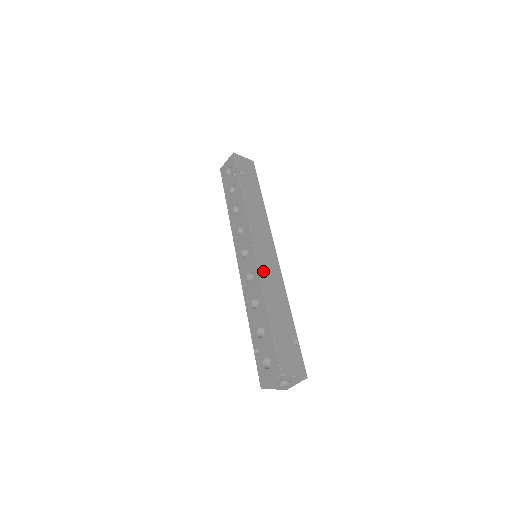
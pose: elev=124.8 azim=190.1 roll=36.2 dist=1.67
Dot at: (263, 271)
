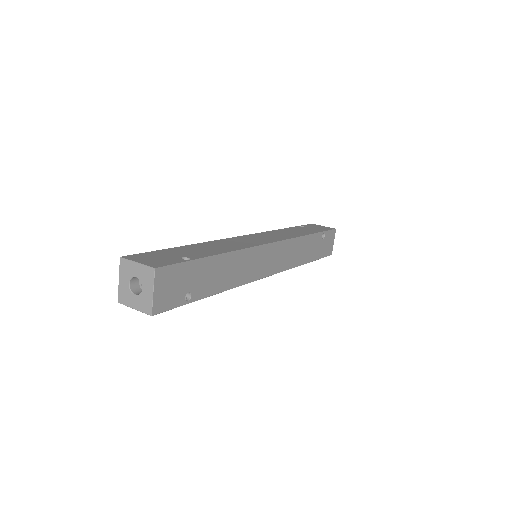
Dot at: (228, 240)
